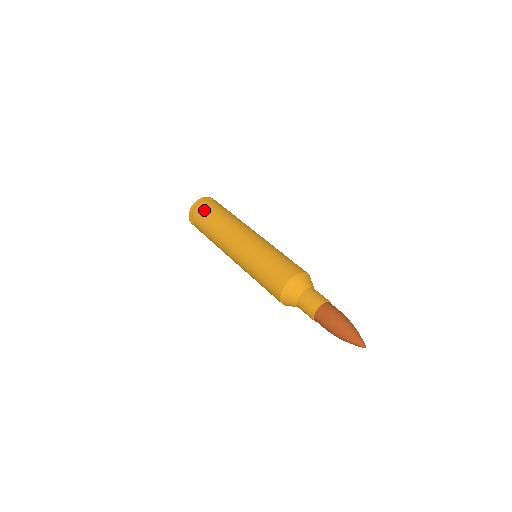
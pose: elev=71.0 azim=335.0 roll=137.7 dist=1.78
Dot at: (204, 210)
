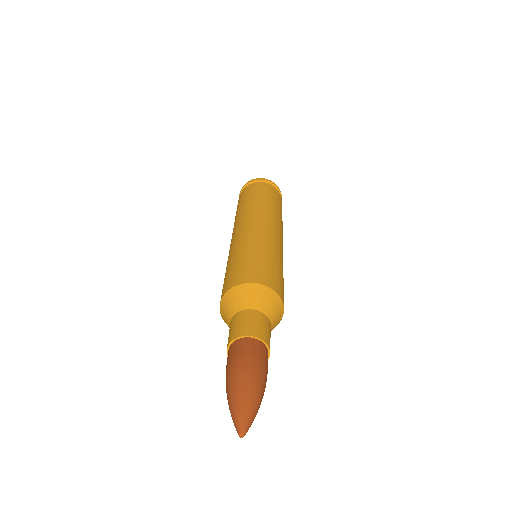
Dot at: (267, 187)
